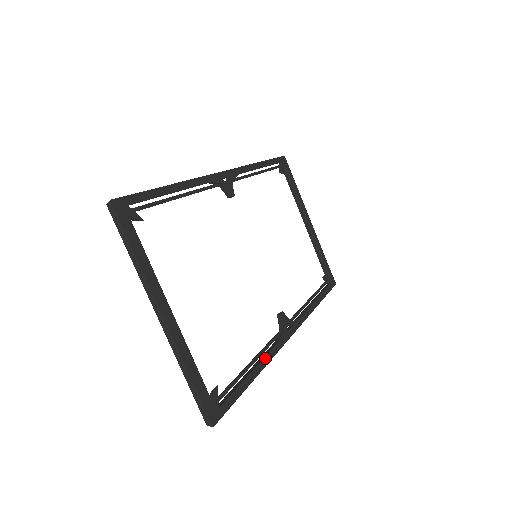
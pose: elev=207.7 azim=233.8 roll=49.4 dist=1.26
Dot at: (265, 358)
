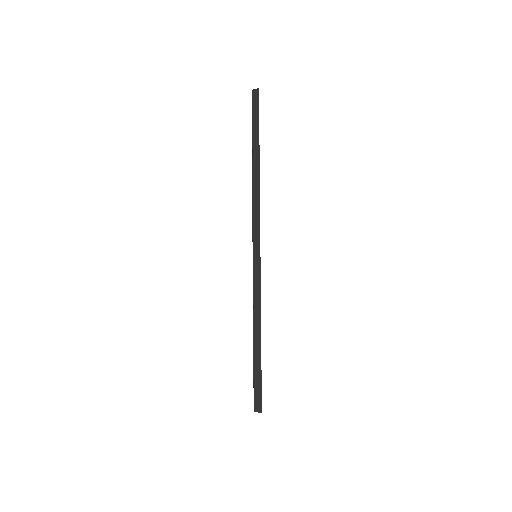
Dot at: occluded
